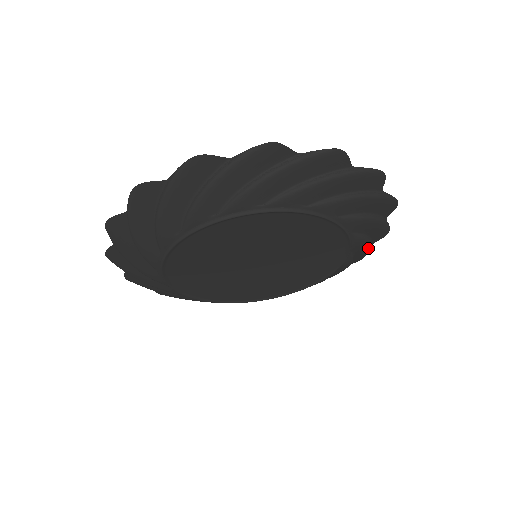
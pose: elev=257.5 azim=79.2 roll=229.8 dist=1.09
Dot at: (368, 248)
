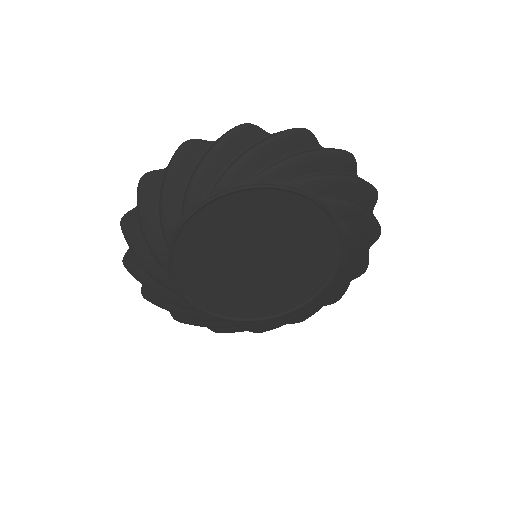
Dot at: (346, 181)
